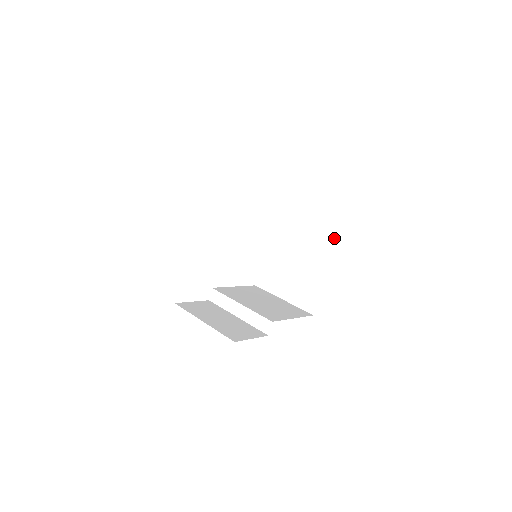
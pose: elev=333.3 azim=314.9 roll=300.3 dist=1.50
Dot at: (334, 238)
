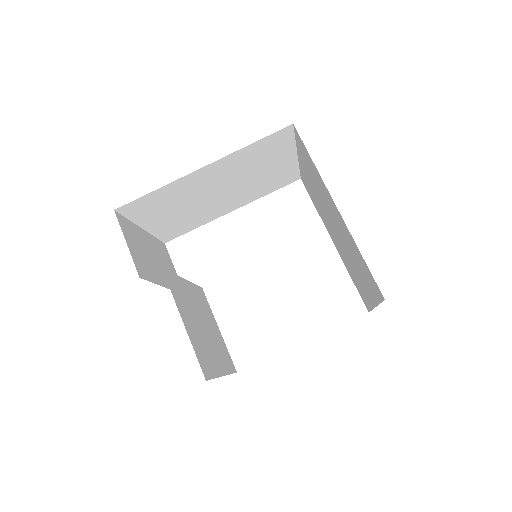
Dot at: occluded
